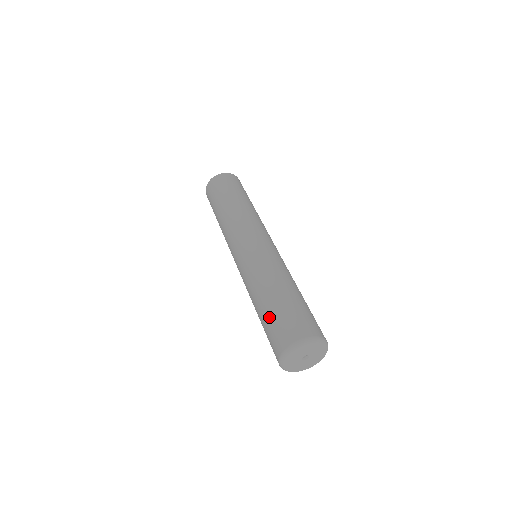
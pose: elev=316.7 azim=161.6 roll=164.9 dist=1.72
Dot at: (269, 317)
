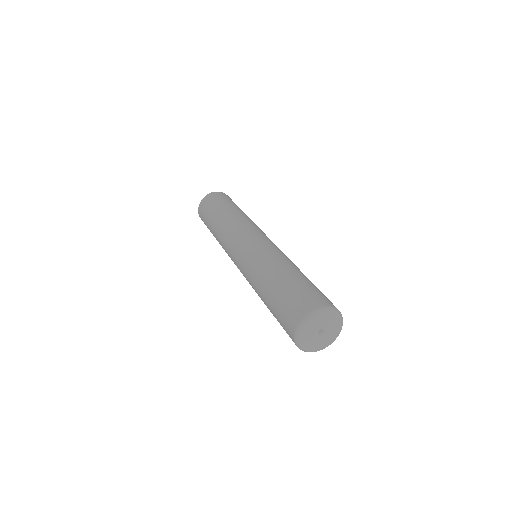
Dot at: (296, 284)
